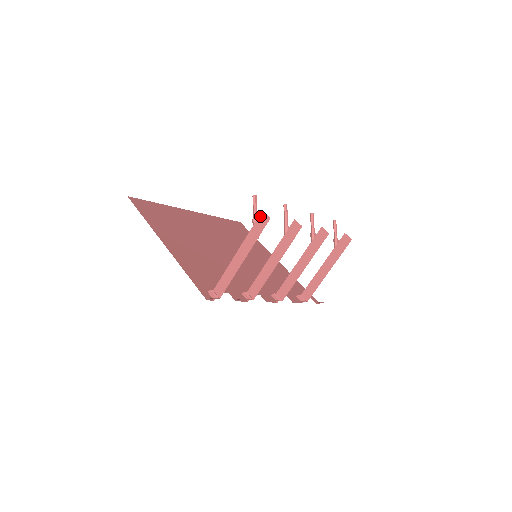
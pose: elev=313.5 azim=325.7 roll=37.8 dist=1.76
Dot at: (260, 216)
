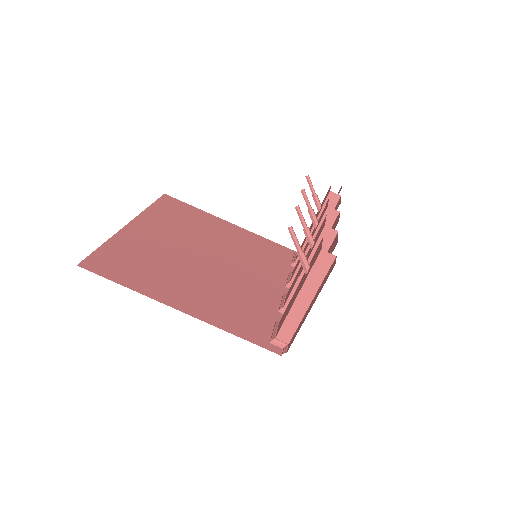
Dot at: (320, 256)
